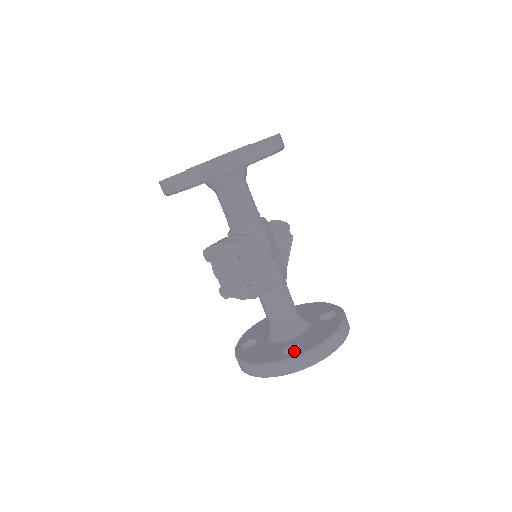
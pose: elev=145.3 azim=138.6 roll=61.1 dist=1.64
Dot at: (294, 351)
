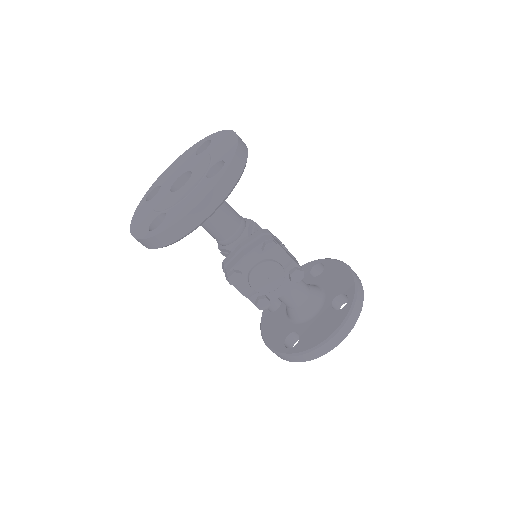
Dot at: (336, 305)
